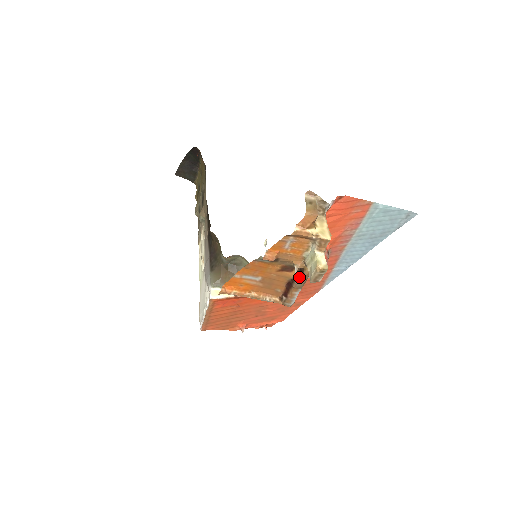
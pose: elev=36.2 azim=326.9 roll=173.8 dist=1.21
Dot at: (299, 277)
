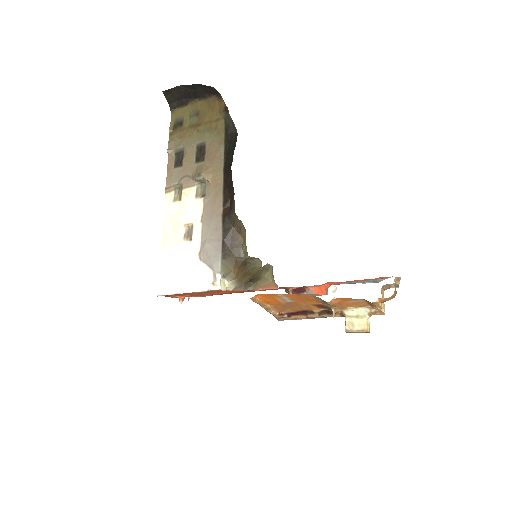
Dot at: (321, 314)
